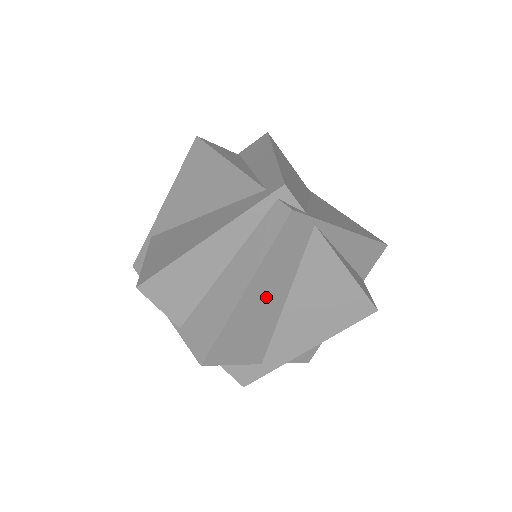
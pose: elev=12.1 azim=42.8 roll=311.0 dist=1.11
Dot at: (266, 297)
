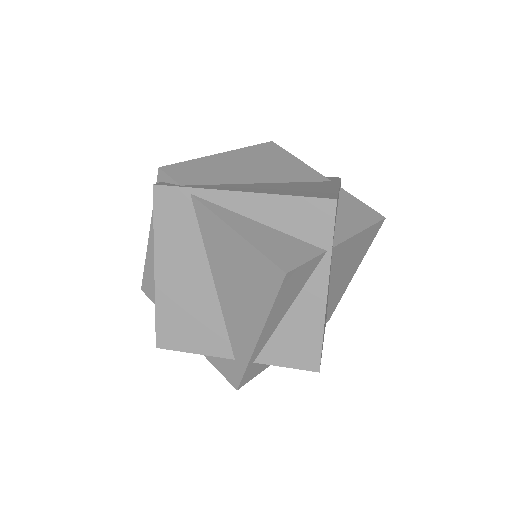
Dot at: (184, 276)
